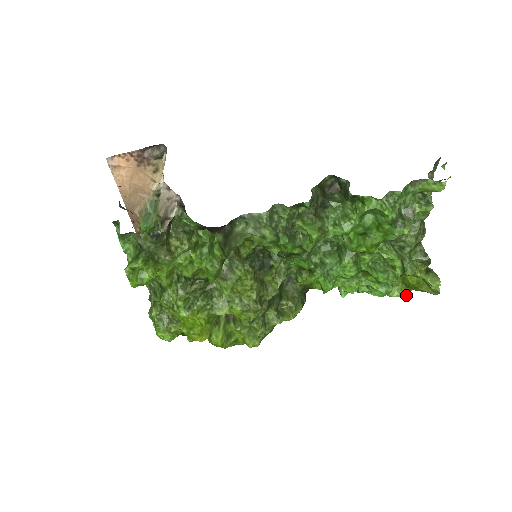
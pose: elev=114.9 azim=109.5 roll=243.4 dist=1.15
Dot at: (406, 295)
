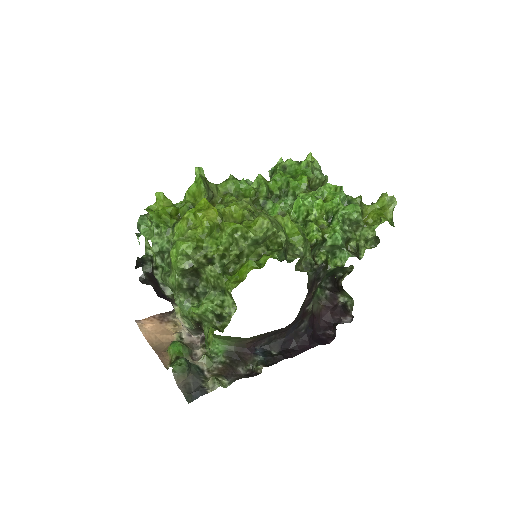
Dot at: (385, 220)
